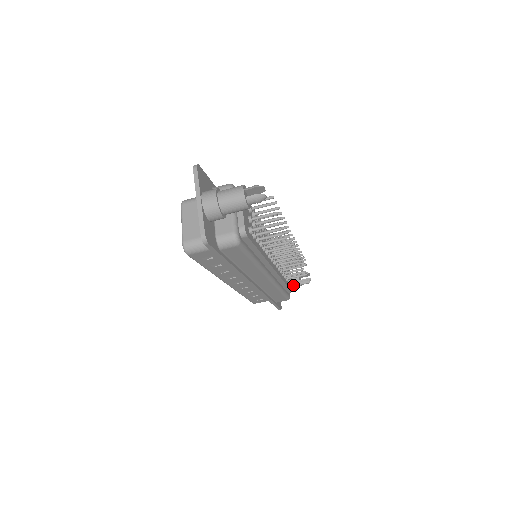
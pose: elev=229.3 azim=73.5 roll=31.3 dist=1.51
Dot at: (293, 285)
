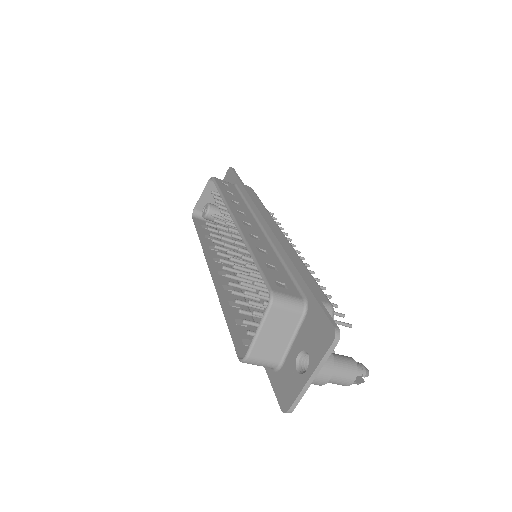
Dot at: occluded
